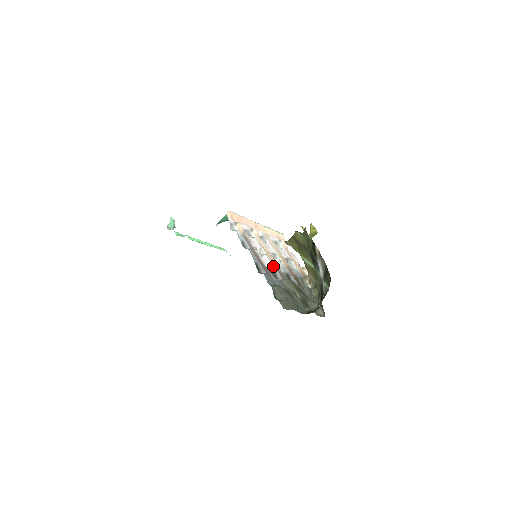
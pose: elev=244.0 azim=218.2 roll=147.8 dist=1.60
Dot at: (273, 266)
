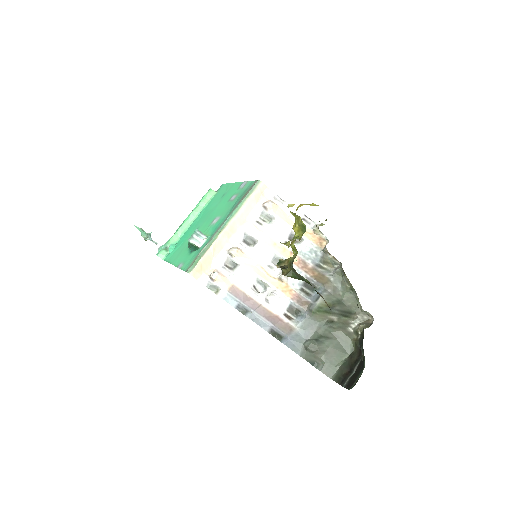
Dot at: (286, 299)
